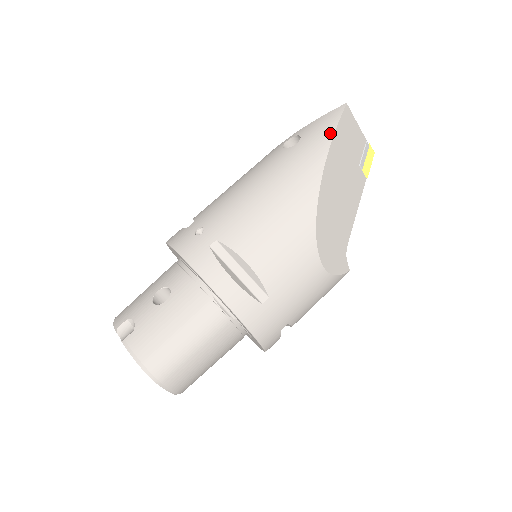
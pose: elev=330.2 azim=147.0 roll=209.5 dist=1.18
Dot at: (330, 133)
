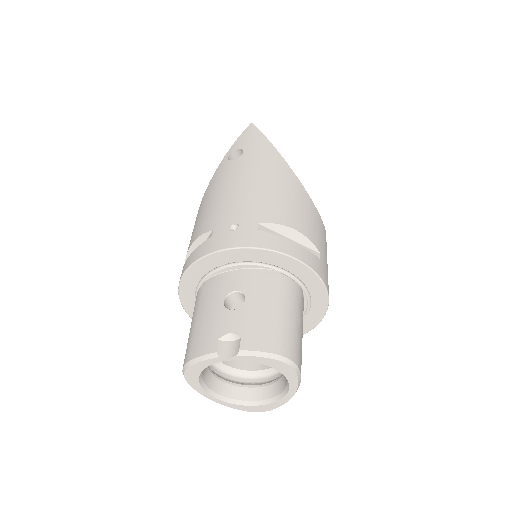
Dot at: (263, 138)
